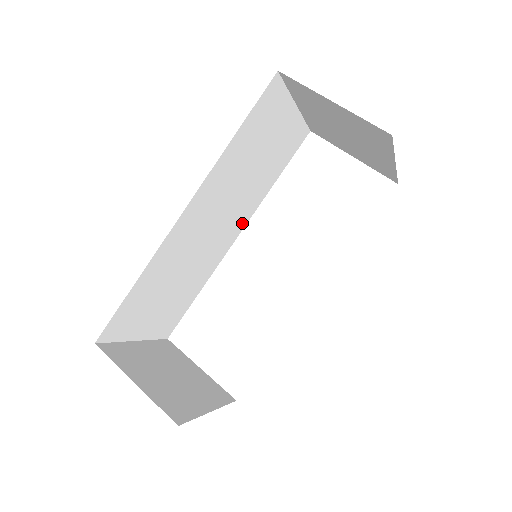
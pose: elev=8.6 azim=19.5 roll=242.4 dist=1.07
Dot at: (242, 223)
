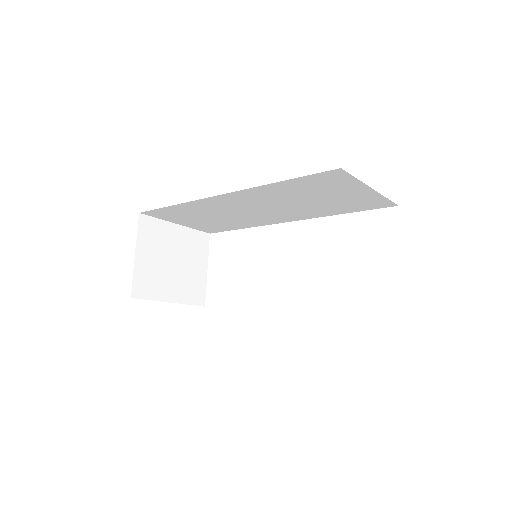
Dot at: (295, 218)
